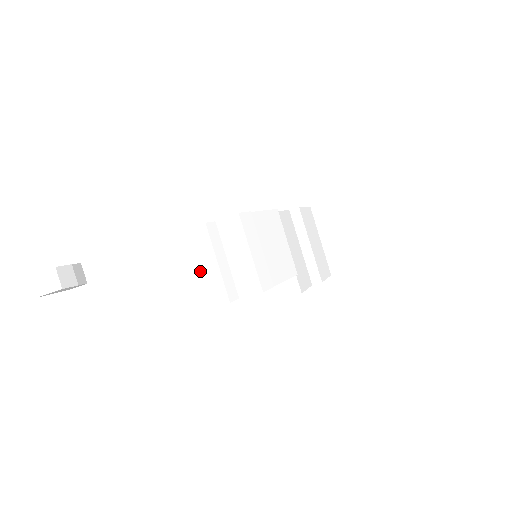
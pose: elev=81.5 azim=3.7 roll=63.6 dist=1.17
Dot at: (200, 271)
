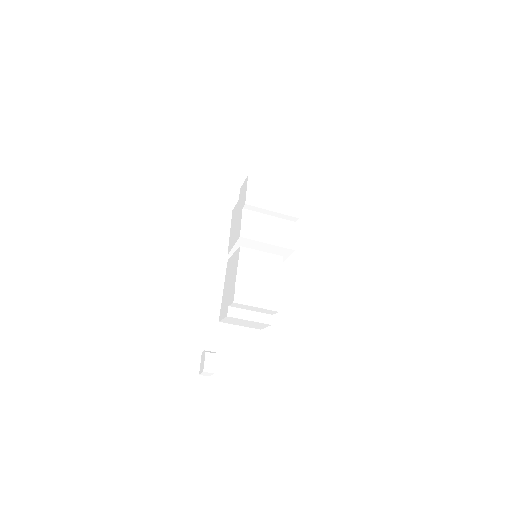
Dot at: (247, 323)
